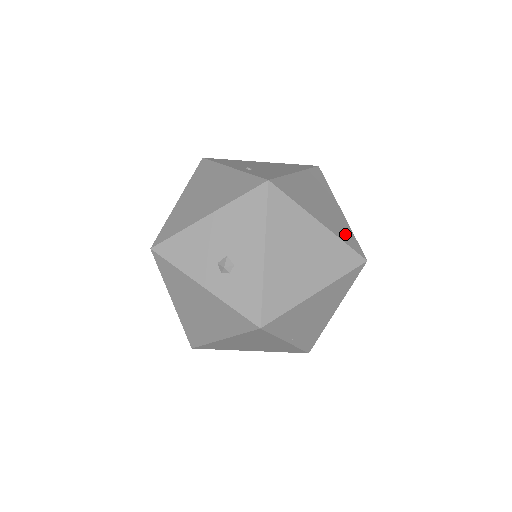
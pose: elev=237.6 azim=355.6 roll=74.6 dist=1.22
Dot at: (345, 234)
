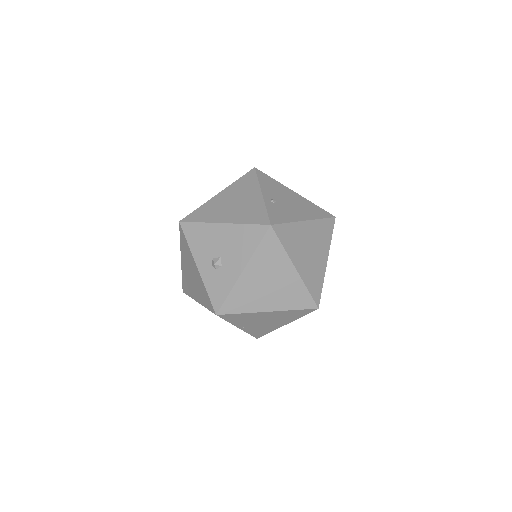
Dot at: (314, 282)
